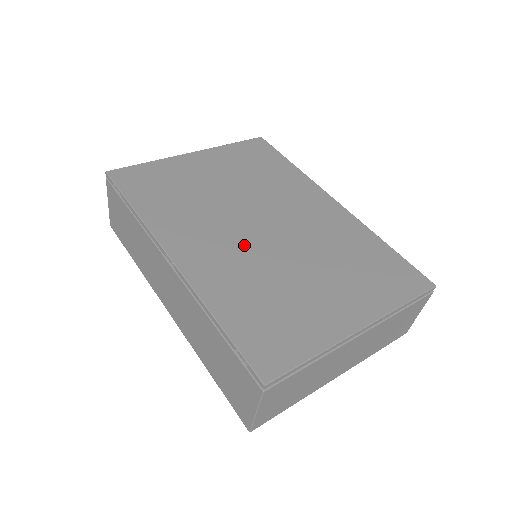
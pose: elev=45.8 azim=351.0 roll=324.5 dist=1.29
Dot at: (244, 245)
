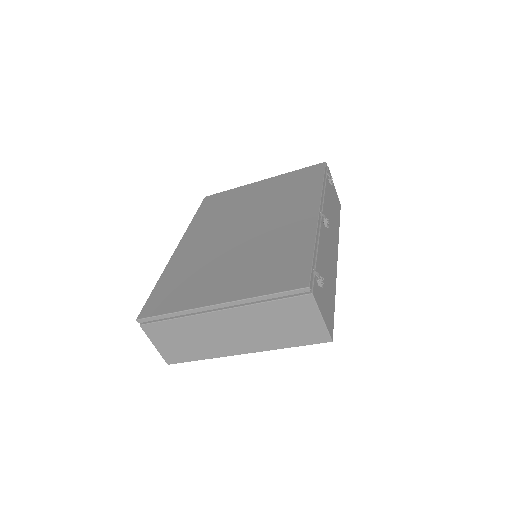
Dot at: (218, 242)
